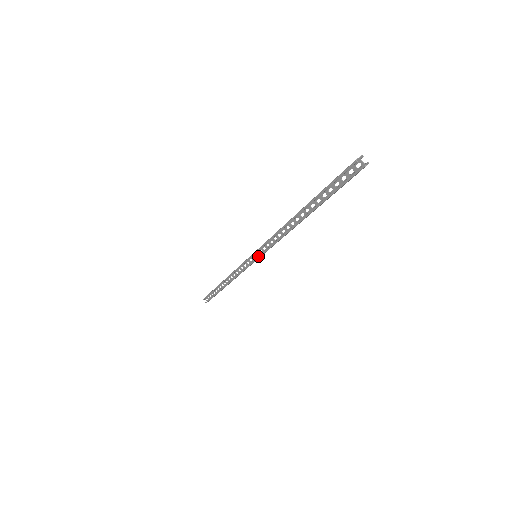
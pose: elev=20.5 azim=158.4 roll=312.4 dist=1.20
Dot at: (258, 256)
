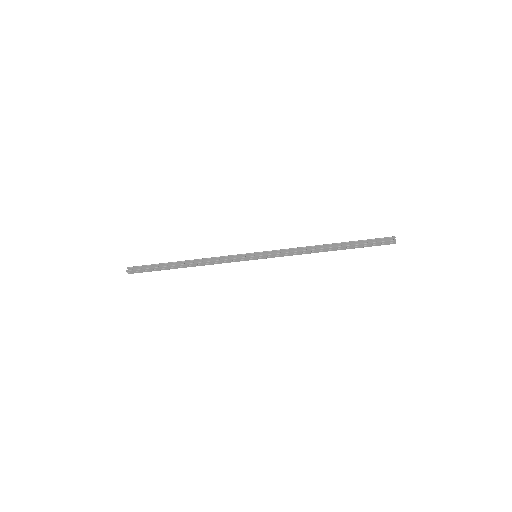
Dot at: (263, 254)
